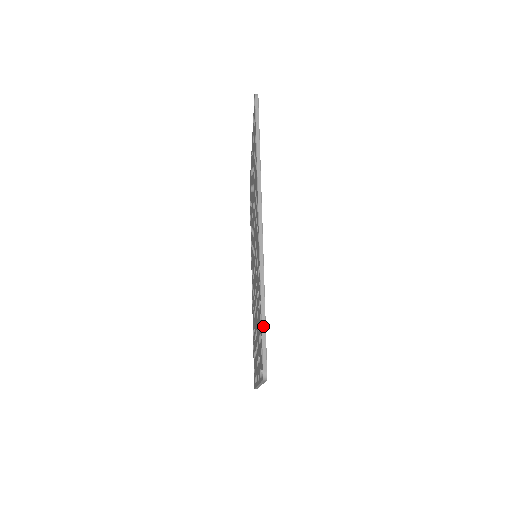
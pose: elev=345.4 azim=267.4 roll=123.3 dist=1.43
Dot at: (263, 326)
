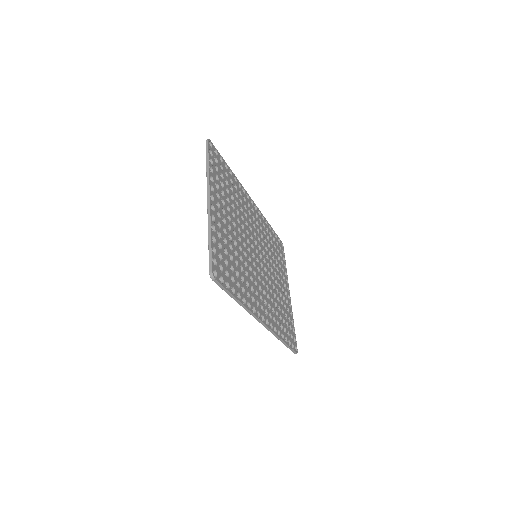
Dot at: (222, 159)
